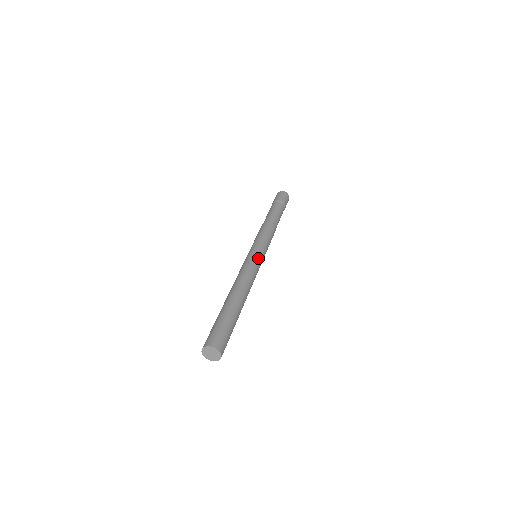
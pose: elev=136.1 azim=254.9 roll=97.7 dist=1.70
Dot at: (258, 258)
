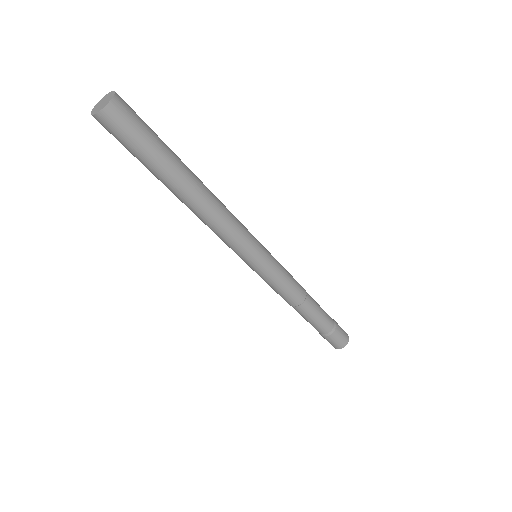
Dot at: occluded
